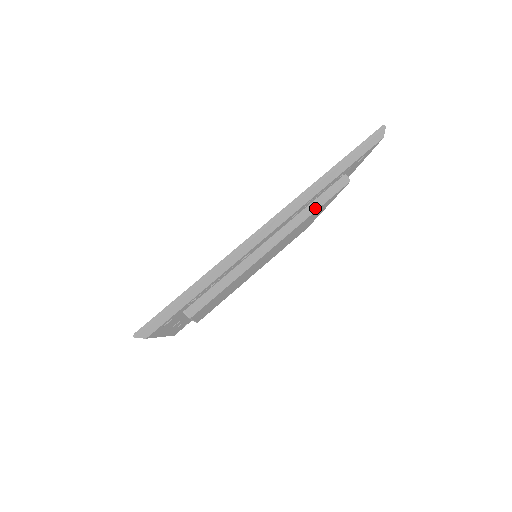
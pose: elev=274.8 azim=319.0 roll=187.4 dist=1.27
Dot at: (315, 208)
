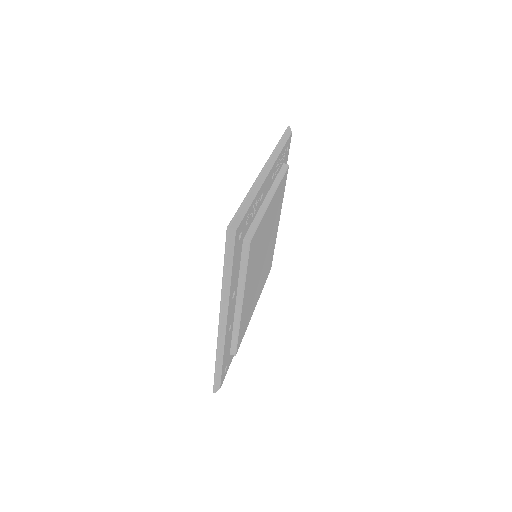
Dot at: (280, 178)
